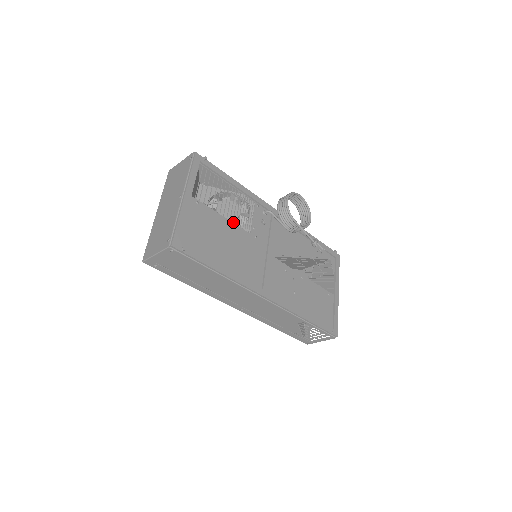
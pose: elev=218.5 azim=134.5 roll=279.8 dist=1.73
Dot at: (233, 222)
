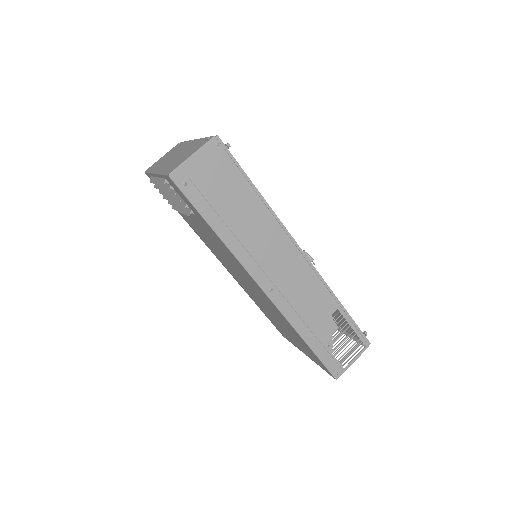
Dot at: occluded
